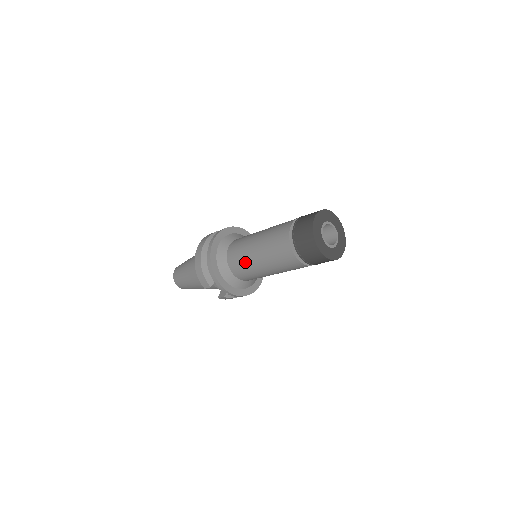
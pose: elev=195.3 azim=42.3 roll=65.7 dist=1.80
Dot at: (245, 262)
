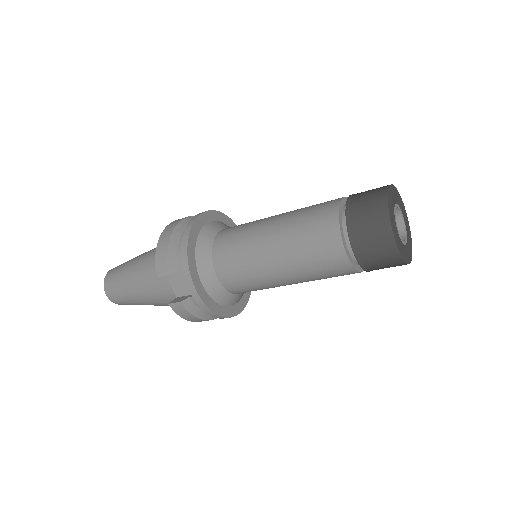
Dot at: (244, 244)
